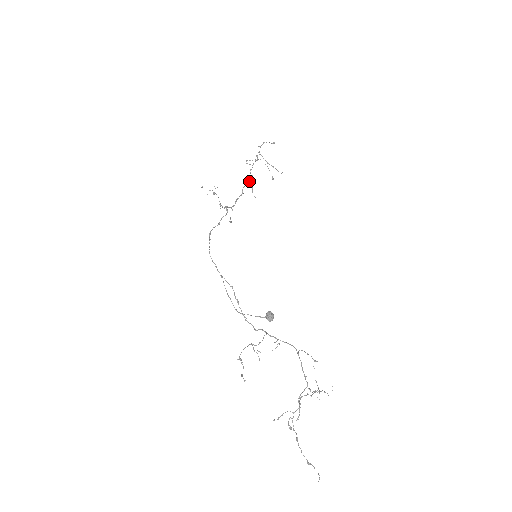
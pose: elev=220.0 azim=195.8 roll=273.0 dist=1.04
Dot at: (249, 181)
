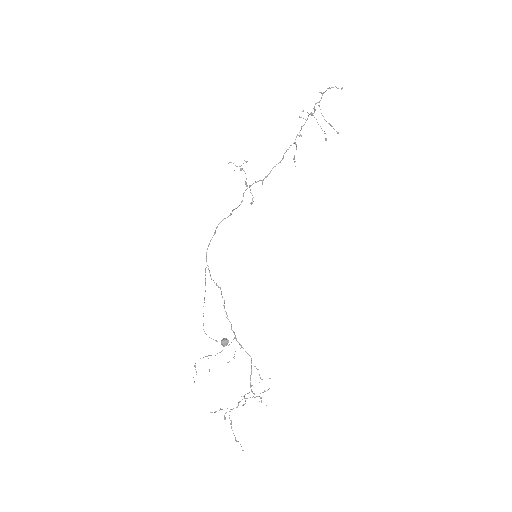
Dot at: (295, 143)
